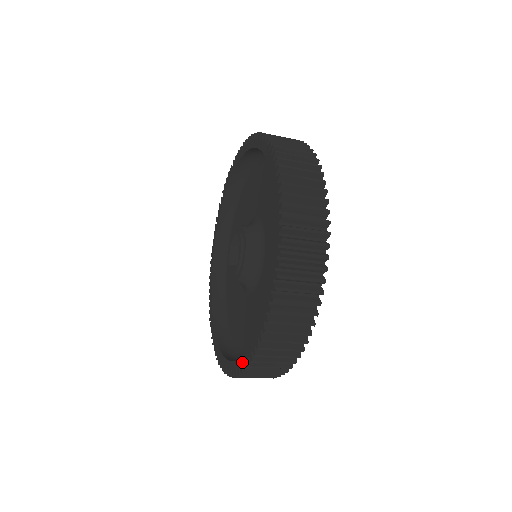
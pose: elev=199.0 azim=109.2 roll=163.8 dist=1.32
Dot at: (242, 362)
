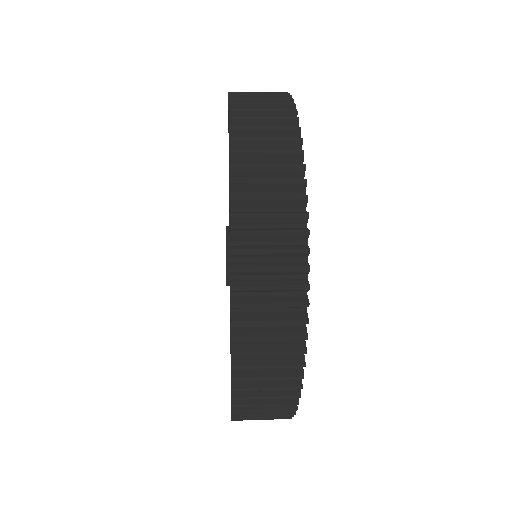
Dot at: occluded
